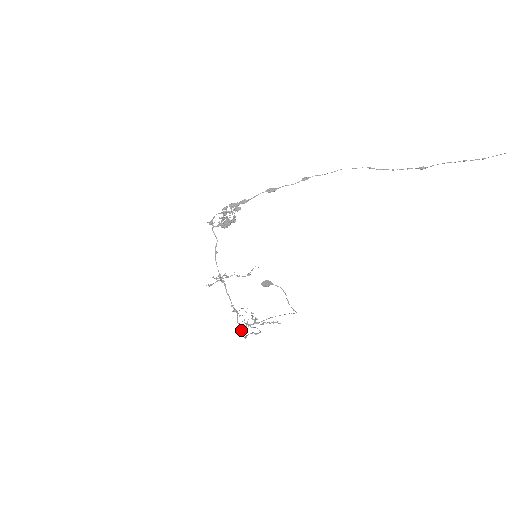
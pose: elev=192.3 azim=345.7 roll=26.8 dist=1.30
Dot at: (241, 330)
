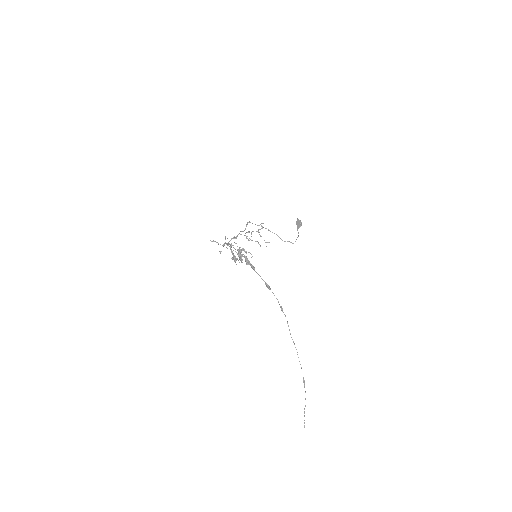
Dot at: occluded
